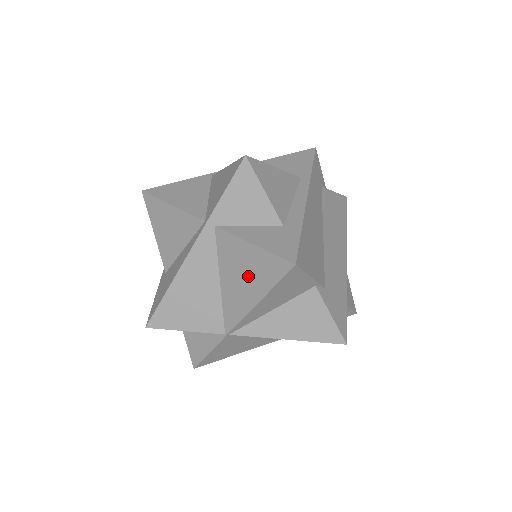
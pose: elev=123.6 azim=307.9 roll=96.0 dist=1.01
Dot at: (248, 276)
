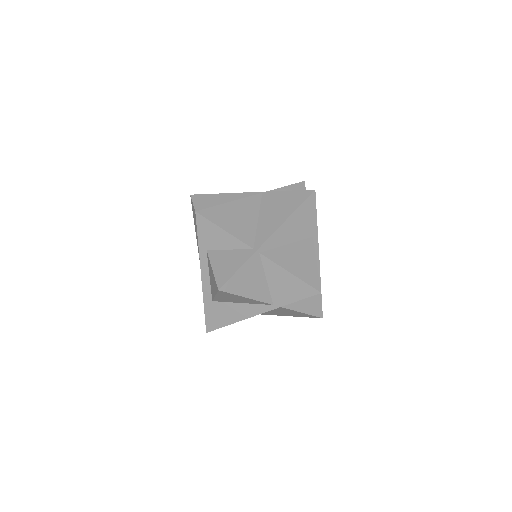
Dot at: (288, 314)
